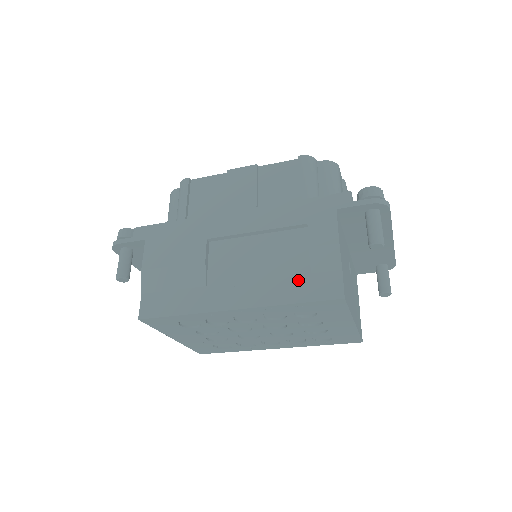
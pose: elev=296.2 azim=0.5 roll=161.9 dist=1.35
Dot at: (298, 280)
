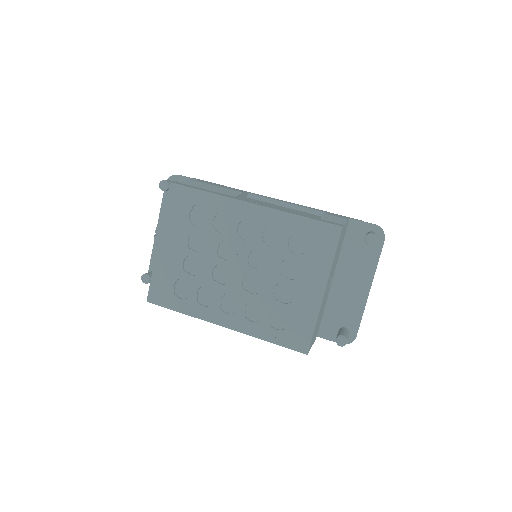
Dot at: (309, 216)
